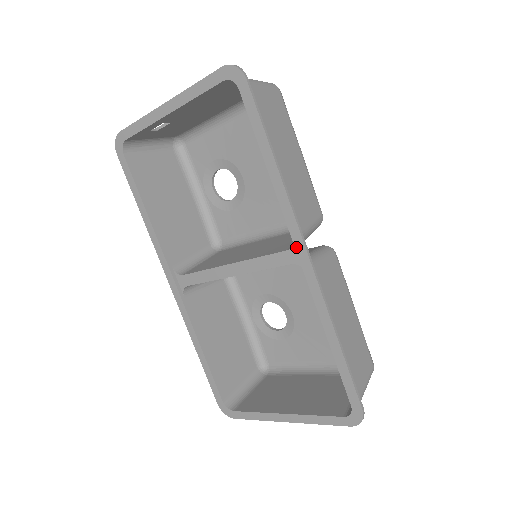
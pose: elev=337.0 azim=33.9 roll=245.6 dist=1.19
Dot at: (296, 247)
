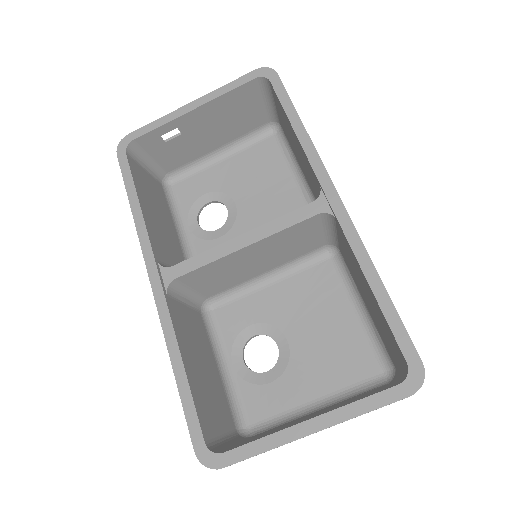
Dot at: (325, 192)
